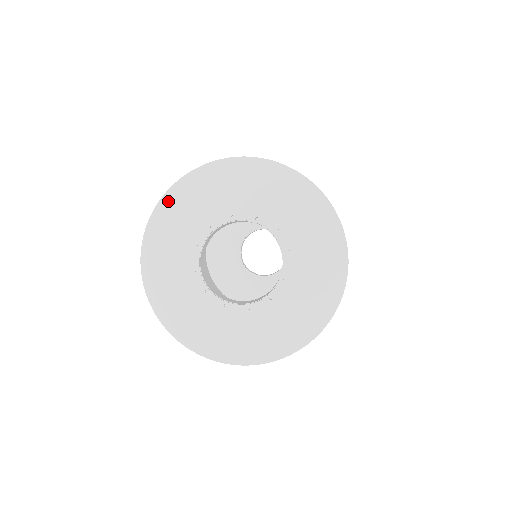
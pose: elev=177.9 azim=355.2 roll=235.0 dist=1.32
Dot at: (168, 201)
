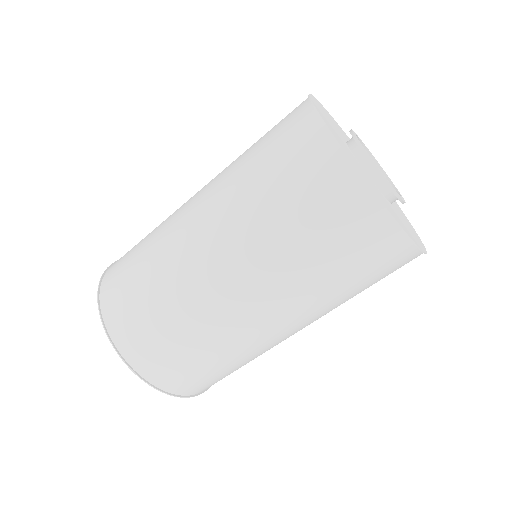
Dot at: occluded
